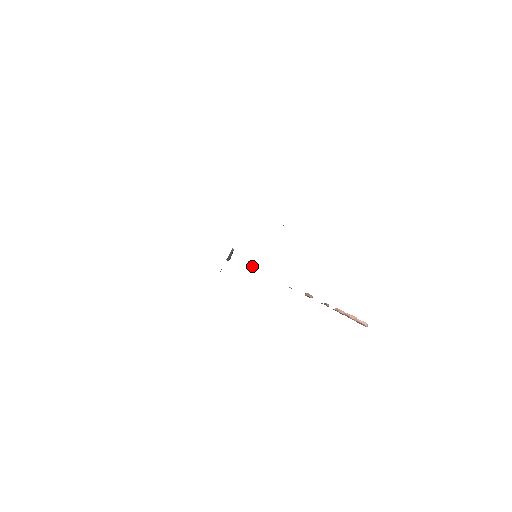
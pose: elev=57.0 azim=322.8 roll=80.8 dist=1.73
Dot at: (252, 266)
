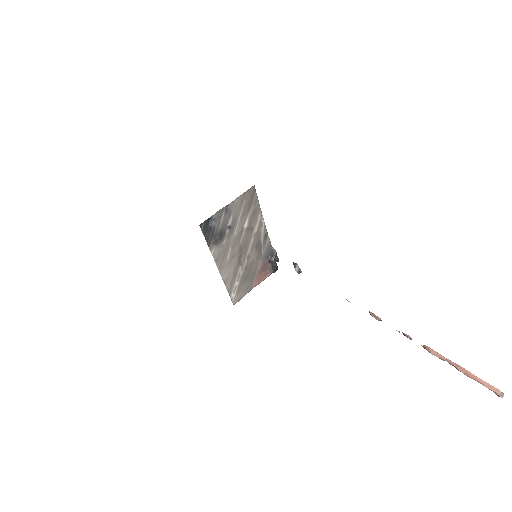
Dot at: (295, 269)
